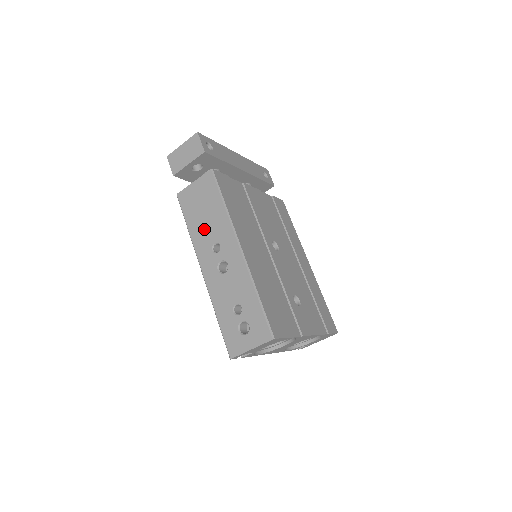
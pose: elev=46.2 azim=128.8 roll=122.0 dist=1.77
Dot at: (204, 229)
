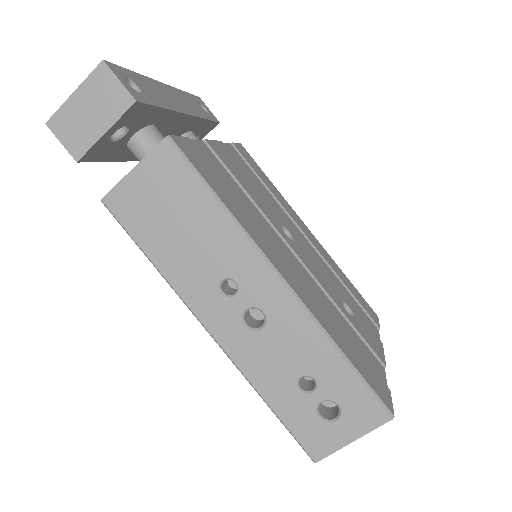
Dot at: (190, 257)
